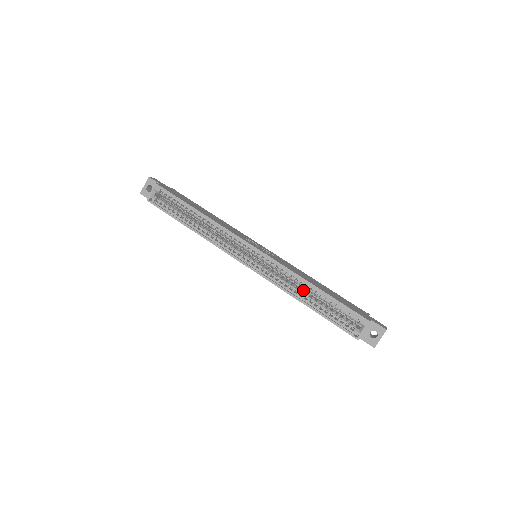
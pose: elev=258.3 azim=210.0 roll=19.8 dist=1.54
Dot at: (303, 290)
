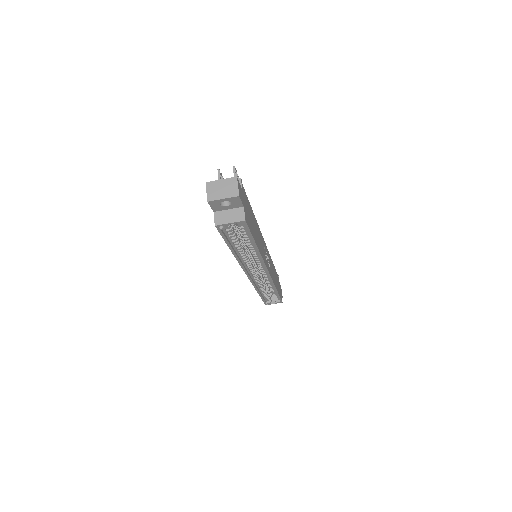
Dot at: (265, 284)
